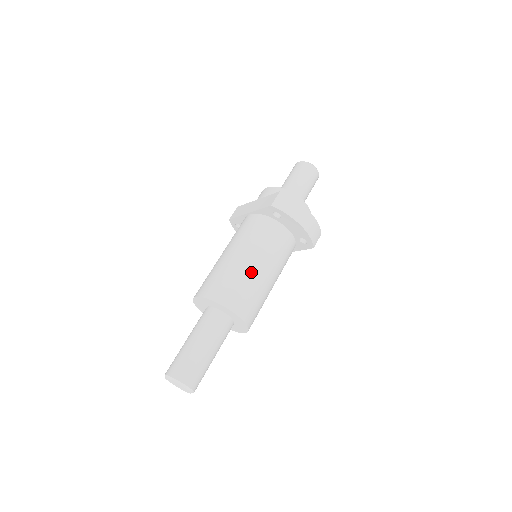
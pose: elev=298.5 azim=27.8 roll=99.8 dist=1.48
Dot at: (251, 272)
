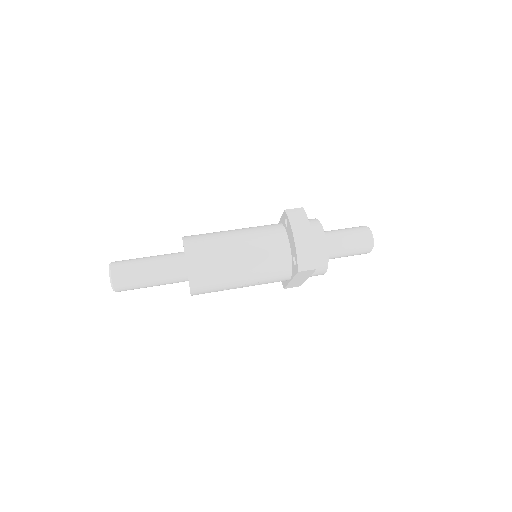
Dot at: (227, 243)
